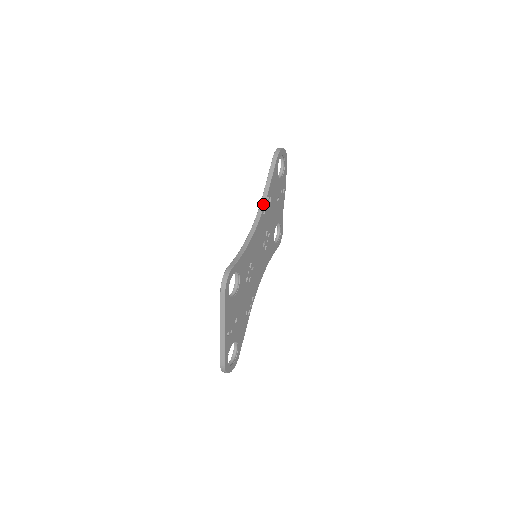
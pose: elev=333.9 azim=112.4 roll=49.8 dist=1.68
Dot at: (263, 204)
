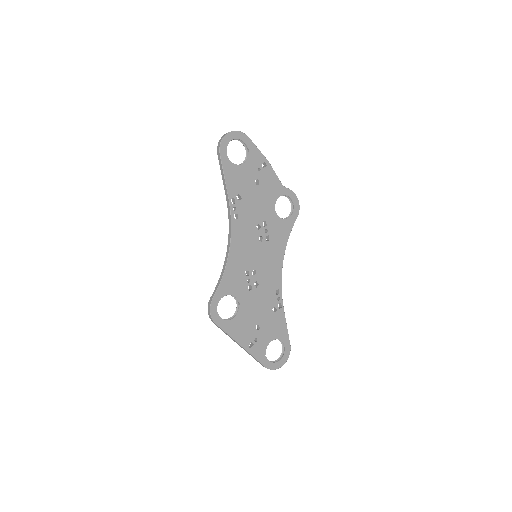
Dot at: (229, 210)
